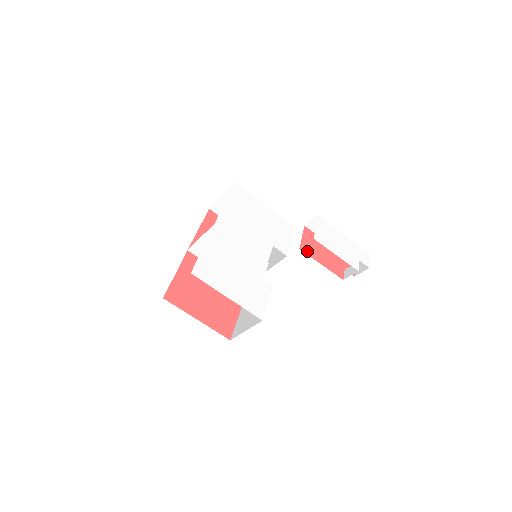
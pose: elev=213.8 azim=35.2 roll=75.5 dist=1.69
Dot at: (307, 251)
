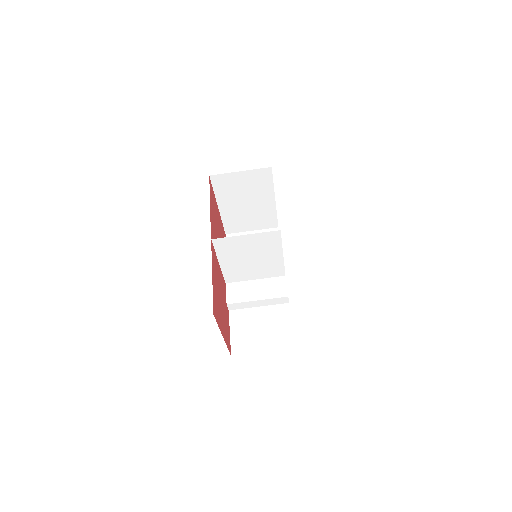
Dot at: occluded
